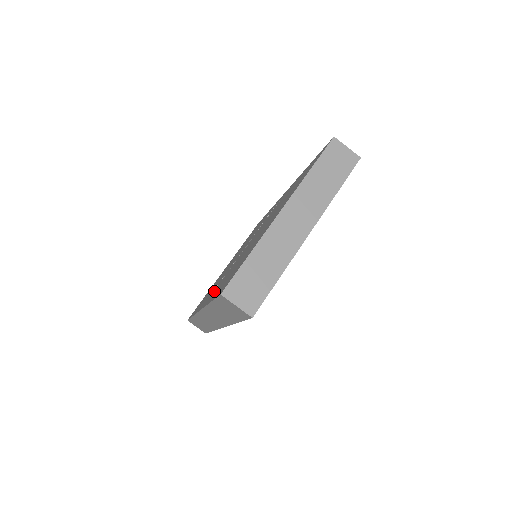
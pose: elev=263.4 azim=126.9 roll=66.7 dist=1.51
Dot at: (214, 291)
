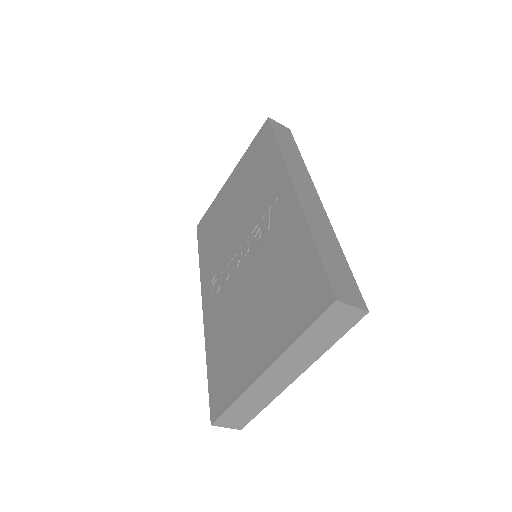
Dot at: (213, 308)
